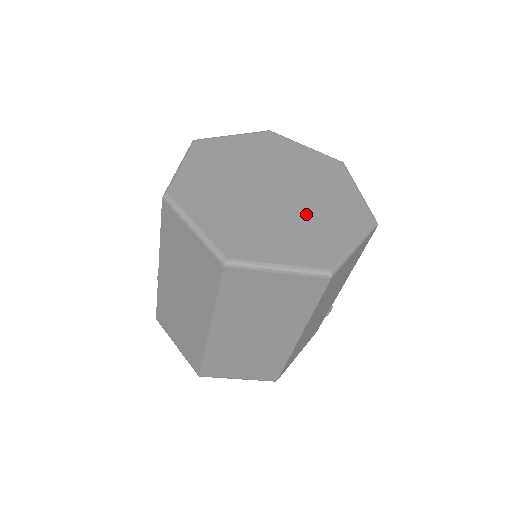
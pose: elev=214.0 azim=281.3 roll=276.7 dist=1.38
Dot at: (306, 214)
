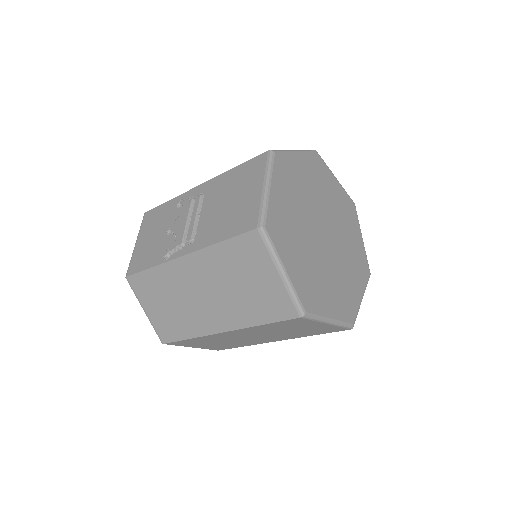
Dot at: (341, 263)
